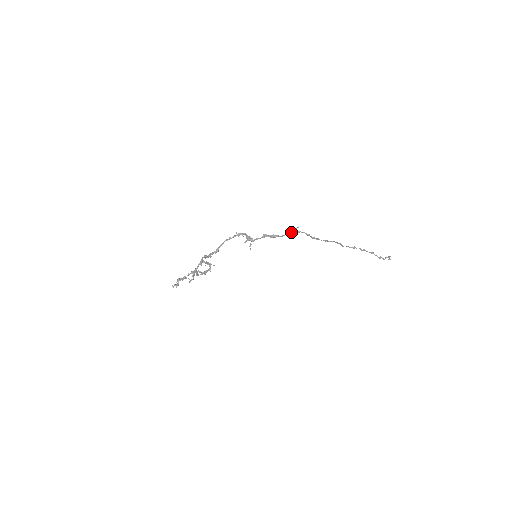
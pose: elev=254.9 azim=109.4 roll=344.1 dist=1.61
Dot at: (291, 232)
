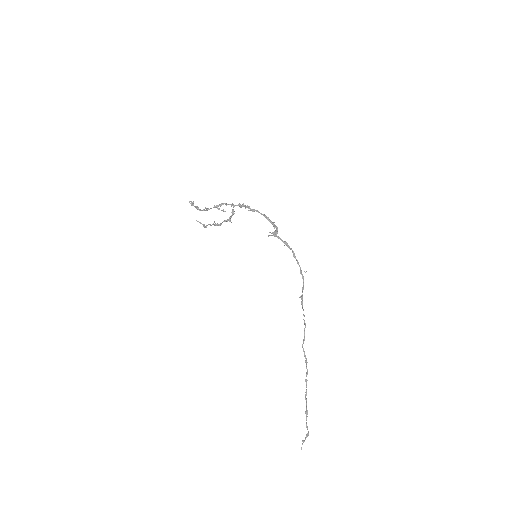
Dot at: occluded
